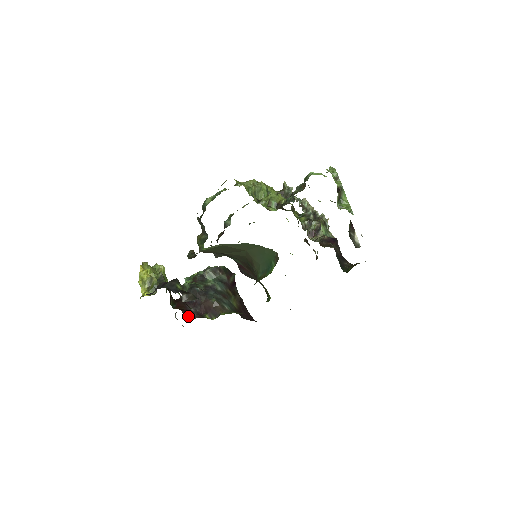
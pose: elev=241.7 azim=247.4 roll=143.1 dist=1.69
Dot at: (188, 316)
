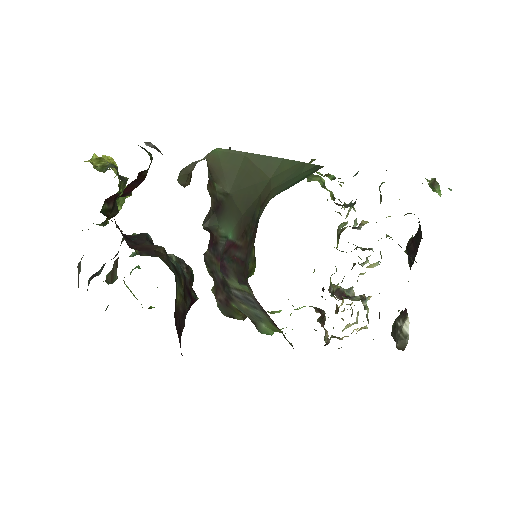
Dot at: occluded
